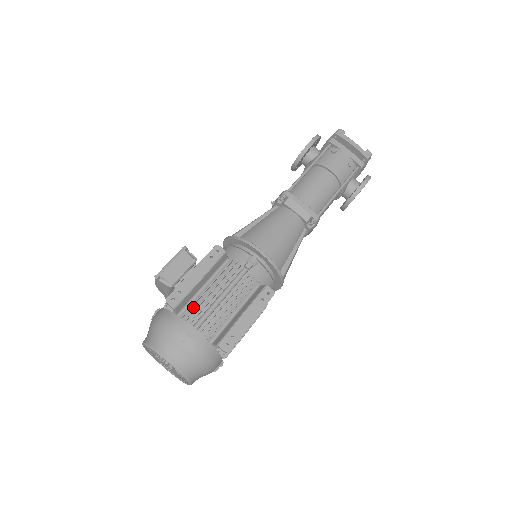
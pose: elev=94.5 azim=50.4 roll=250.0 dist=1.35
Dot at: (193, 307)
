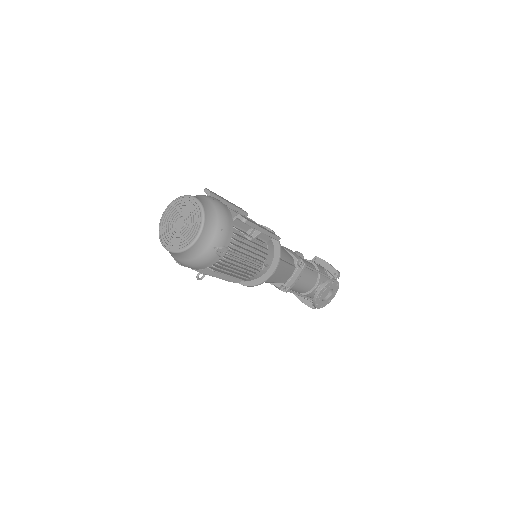
Dot at: occluded
